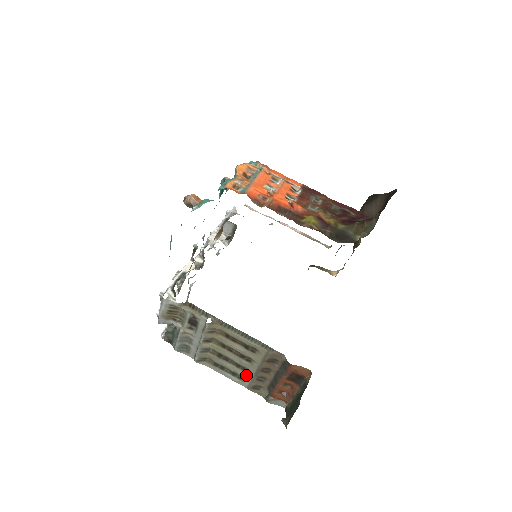
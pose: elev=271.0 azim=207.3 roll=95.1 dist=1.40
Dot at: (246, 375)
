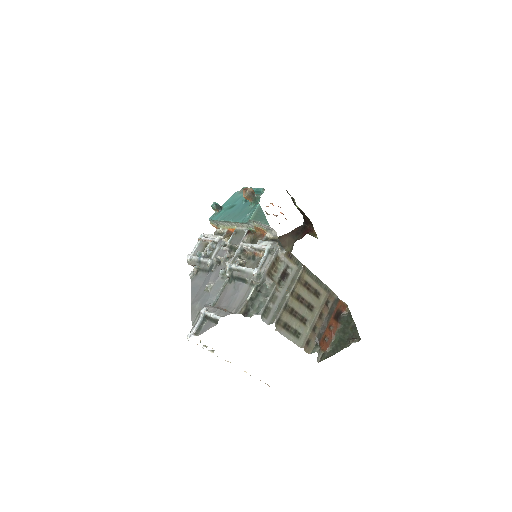
Dot at: (305, 329)
